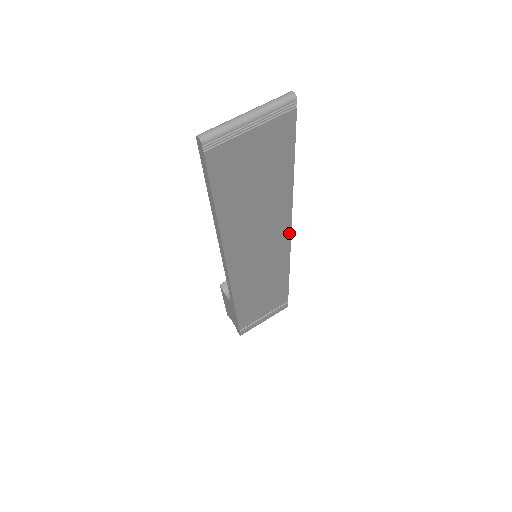
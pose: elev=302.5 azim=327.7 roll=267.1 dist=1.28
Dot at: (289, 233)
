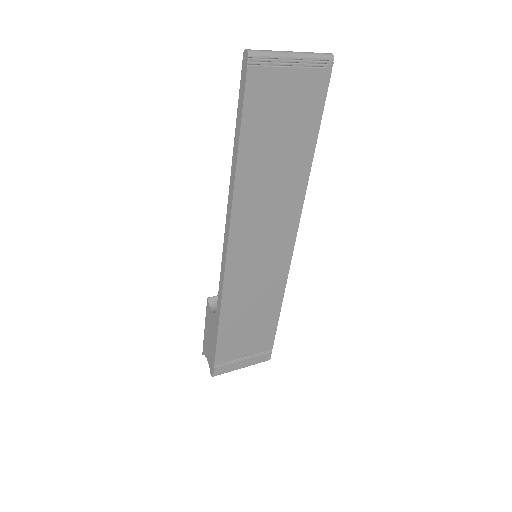
Dot at: (294, 235)
